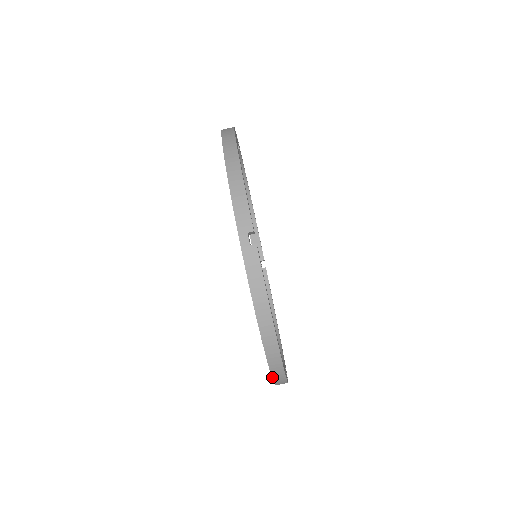
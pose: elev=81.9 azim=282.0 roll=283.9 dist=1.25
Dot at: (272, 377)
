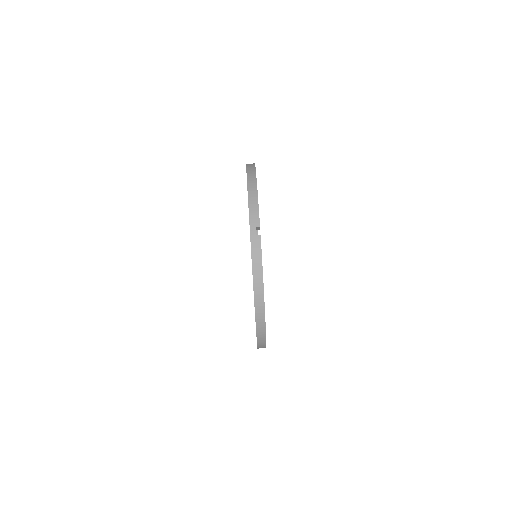
Dot at: (256, 334)
